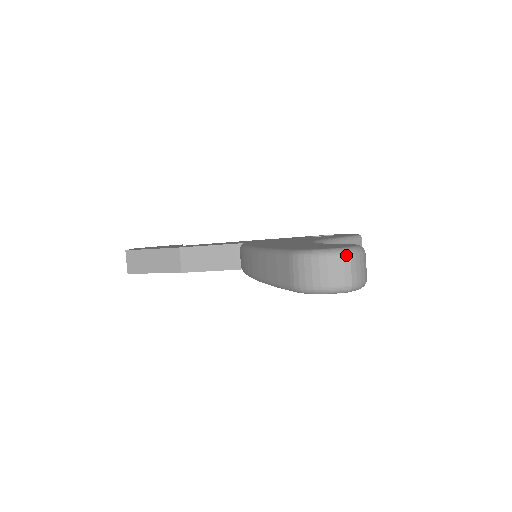
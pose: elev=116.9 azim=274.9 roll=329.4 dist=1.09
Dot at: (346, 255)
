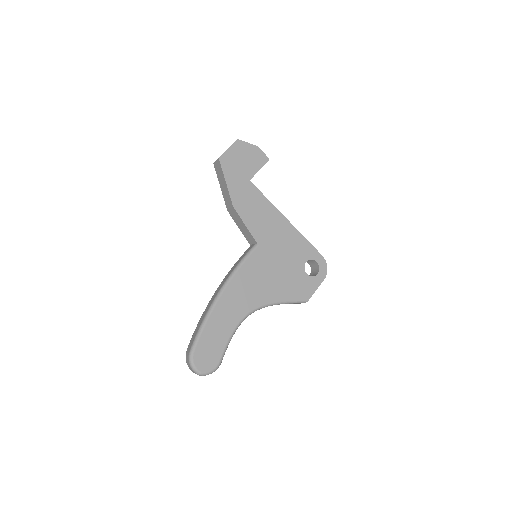
Dot at: occluded
